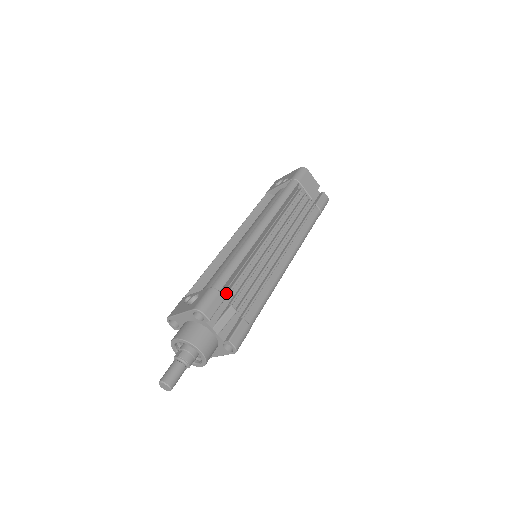
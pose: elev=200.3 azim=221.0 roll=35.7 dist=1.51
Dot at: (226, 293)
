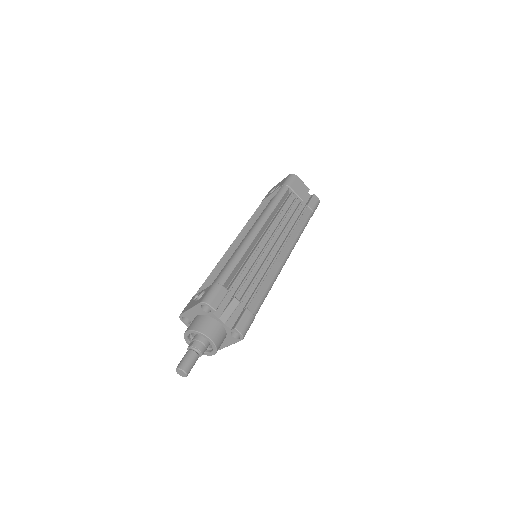
Dot at: (229, 287)
